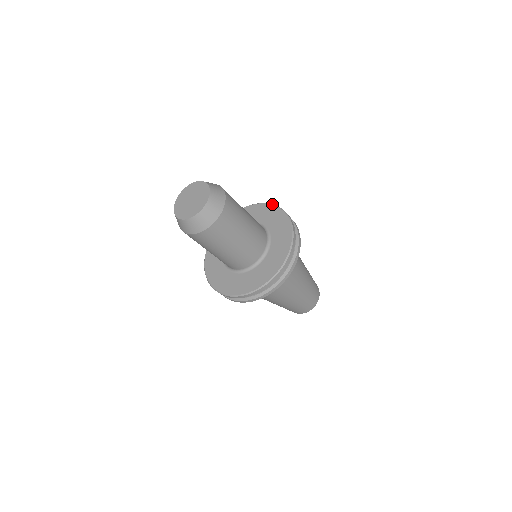
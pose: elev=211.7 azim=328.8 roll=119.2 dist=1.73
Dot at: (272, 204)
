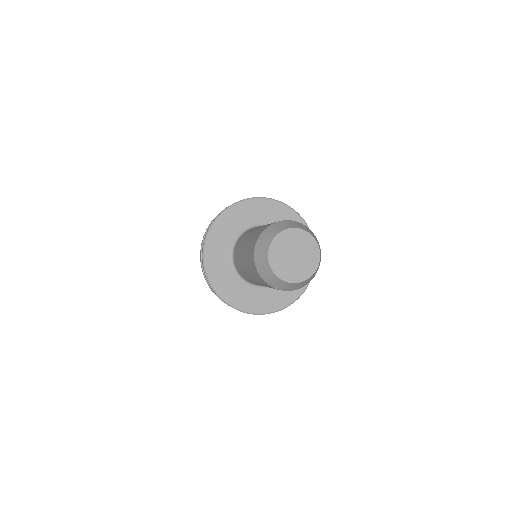
Dot at: (246, 199)
